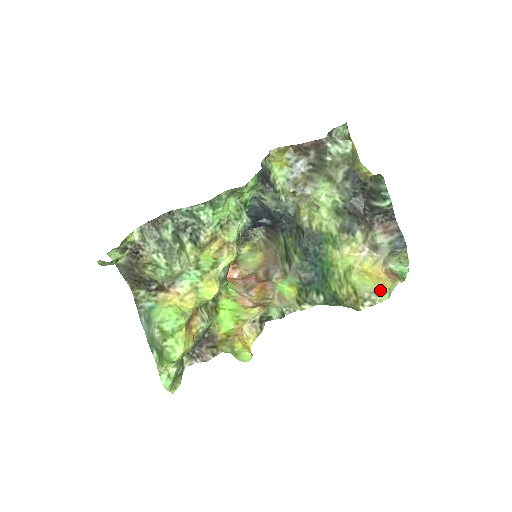
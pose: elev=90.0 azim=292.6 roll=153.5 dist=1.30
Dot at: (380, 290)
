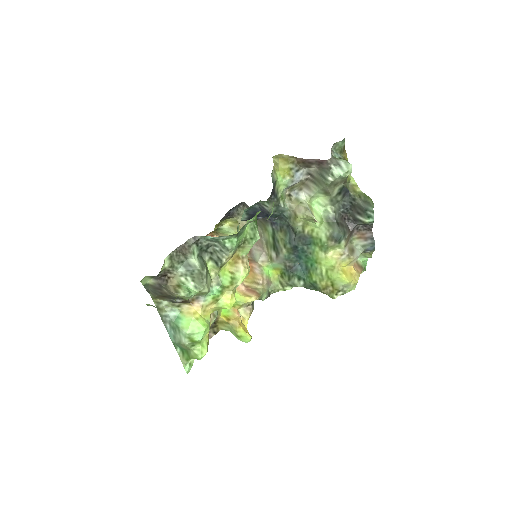
Dot at: (352, 285)
